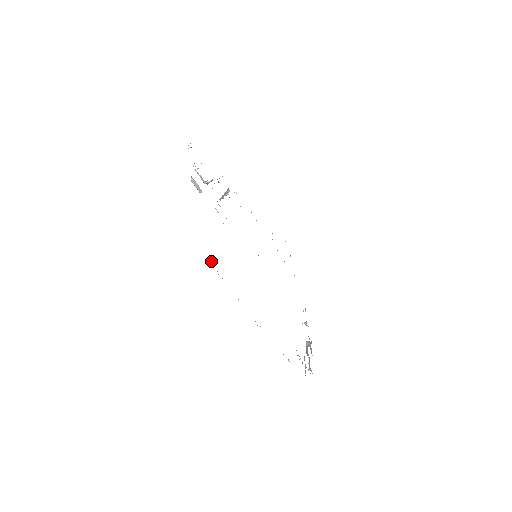
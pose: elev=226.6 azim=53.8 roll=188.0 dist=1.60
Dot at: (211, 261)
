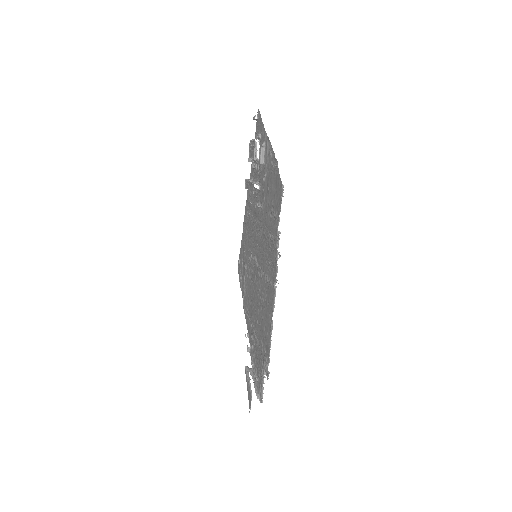
Dot at: (279, 231)
